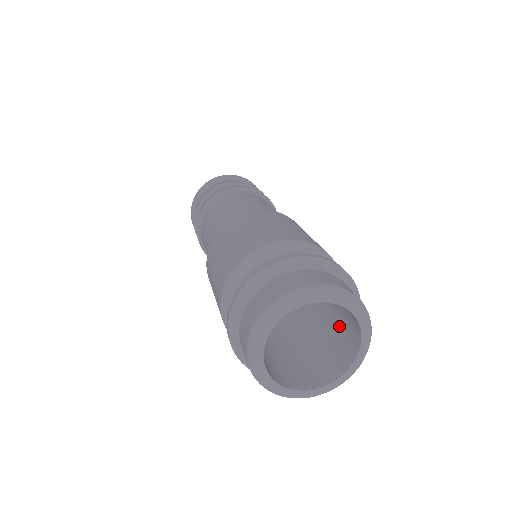
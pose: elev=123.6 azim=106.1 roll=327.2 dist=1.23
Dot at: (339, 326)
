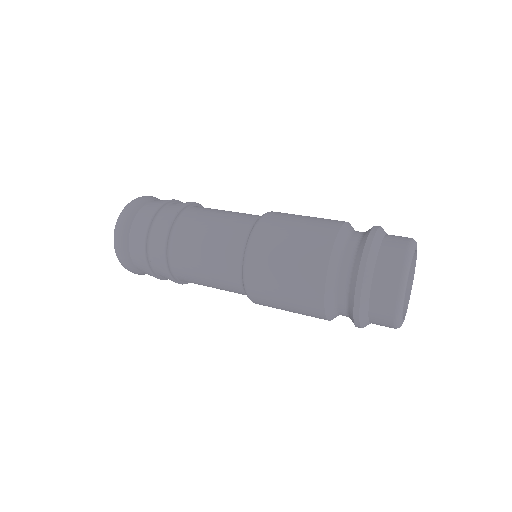
Dot at: occluded
